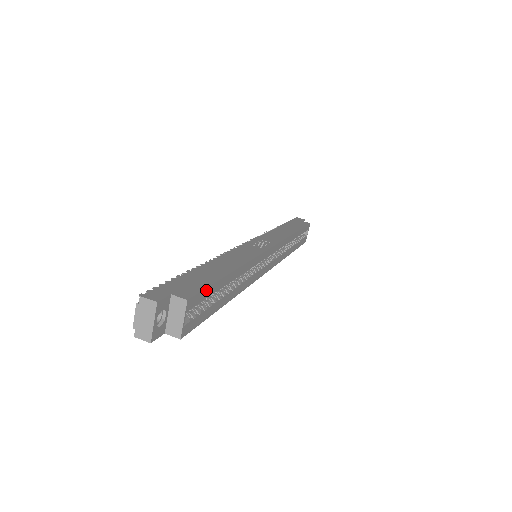
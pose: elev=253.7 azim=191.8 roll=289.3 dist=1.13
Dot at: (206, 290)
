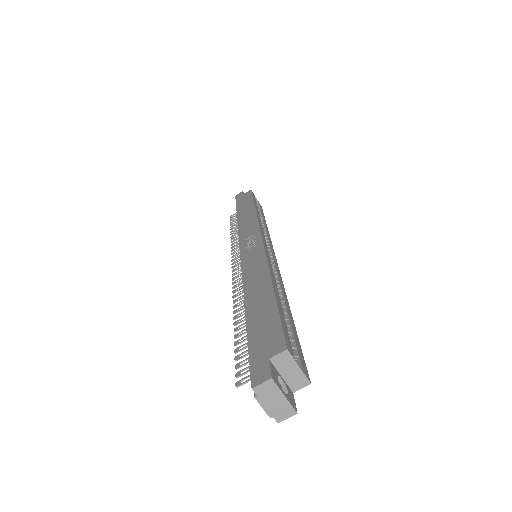
Dot at: (282, 325)
